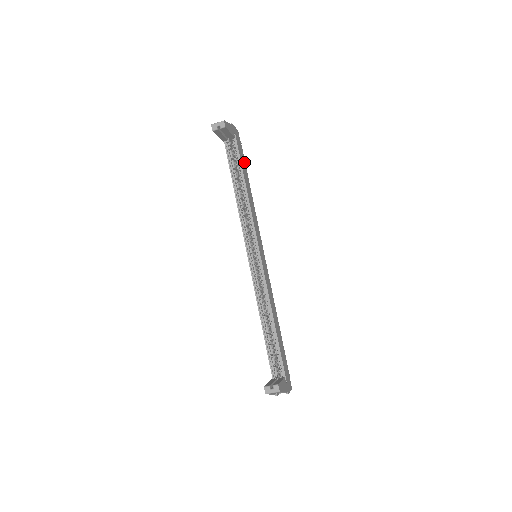
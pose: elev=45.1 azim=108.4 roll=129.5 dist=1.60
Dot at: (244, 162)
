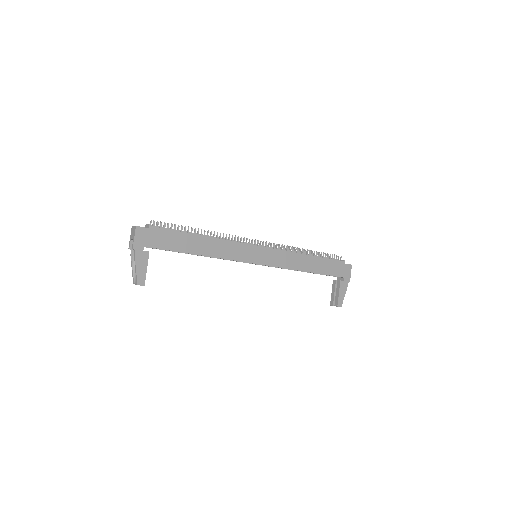
Dot at: (172, 234)
